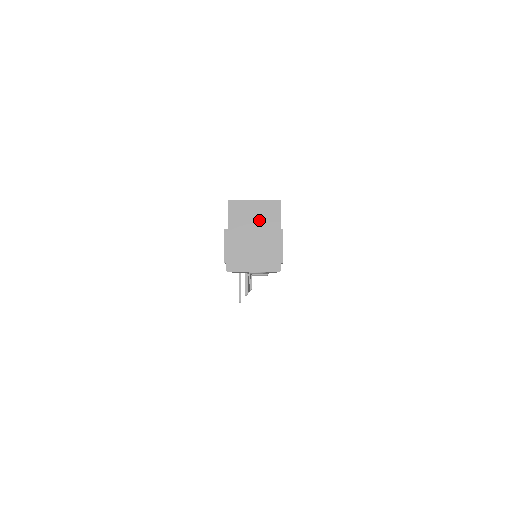
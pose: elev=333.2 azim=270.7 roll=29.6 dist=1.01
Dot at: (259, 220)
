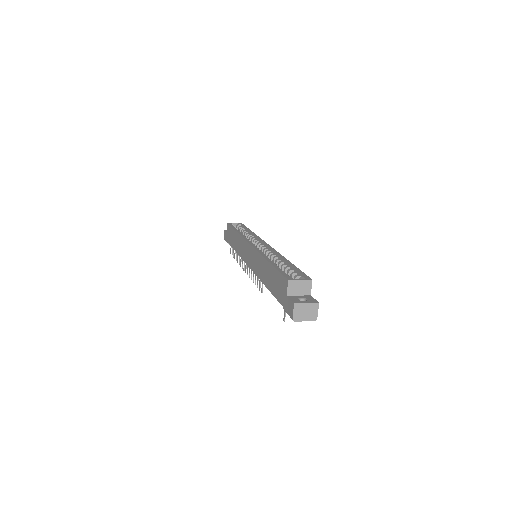
Dot at: (302, 289)
